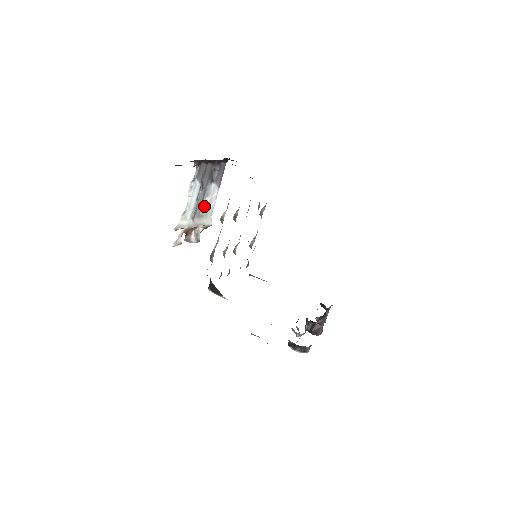
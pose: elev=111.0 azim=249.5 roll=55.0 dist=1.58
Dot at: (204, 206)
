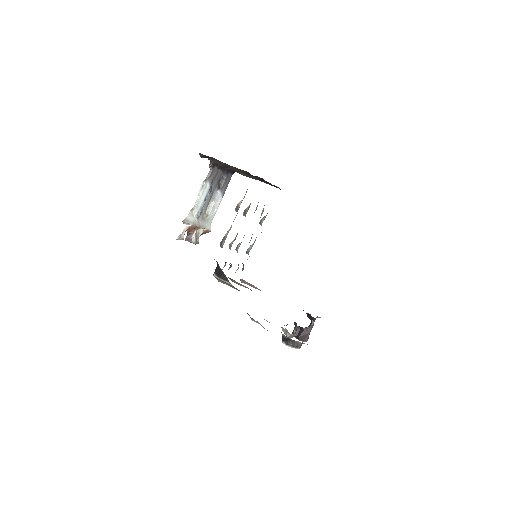
Dot at: (207, 210)
